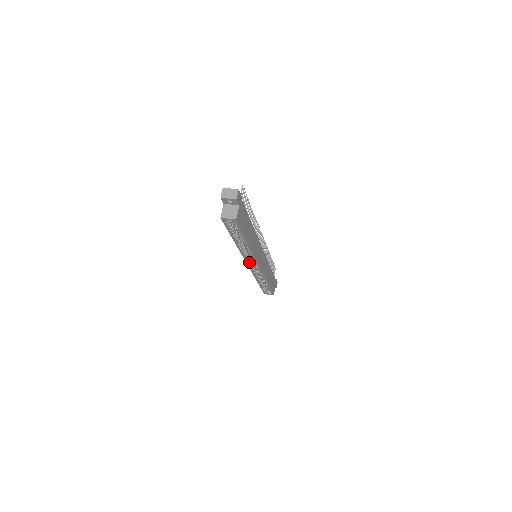
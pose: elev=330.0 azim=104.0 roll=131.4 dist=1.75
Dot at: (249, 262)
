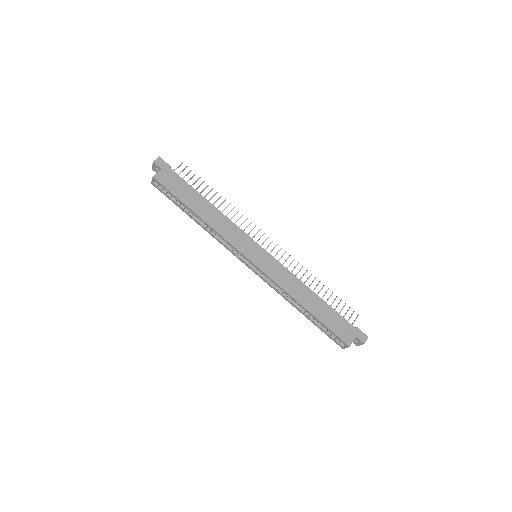
Dot at: (240, 258)
